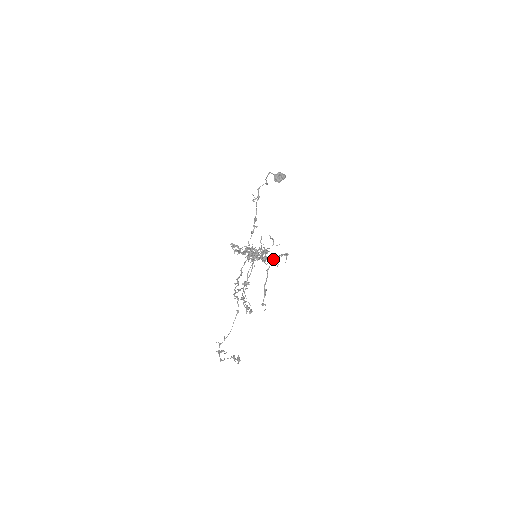
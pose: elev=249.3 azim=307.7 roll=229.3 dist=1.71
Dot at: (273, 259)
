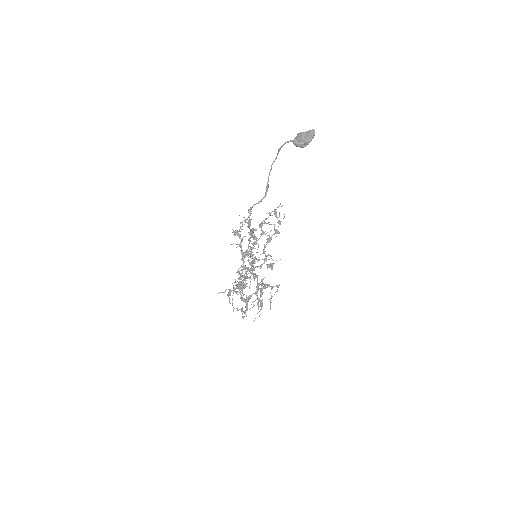
Dot at: (263, 288)
